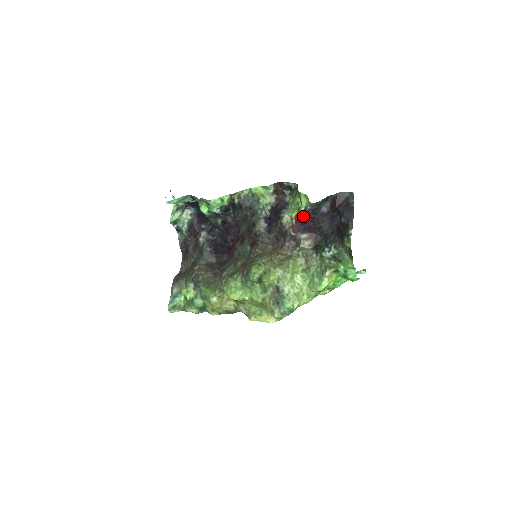
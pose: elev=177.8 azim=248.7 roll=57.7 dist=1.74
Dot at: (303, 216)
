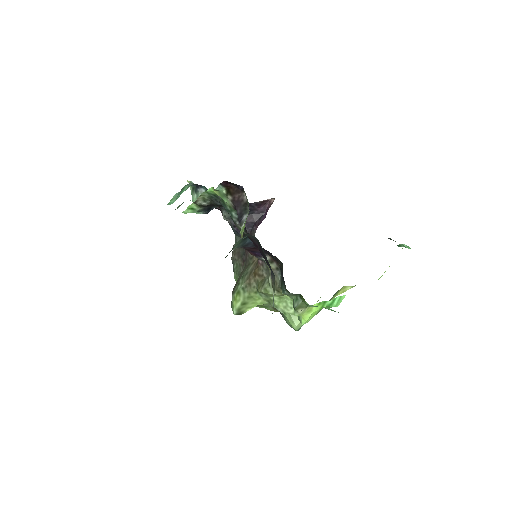
Dot at: (243, 248)
